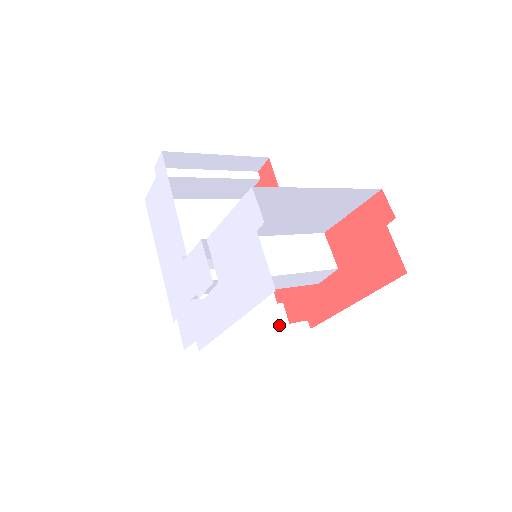
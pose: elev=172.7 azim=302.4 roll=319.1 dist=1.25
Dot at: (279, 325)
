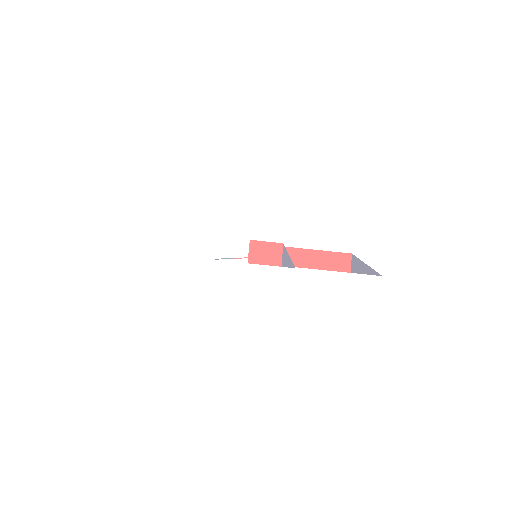
Dot at: occluded
